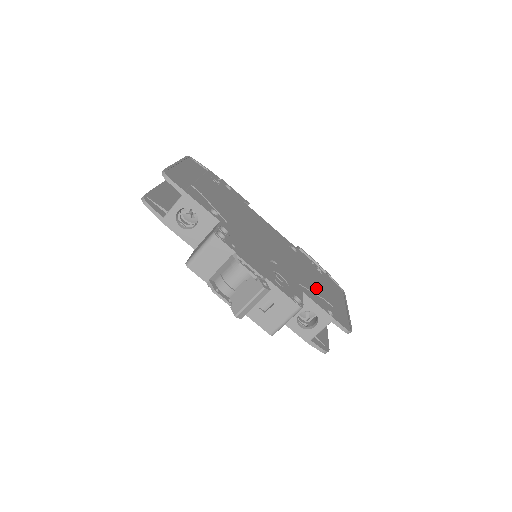
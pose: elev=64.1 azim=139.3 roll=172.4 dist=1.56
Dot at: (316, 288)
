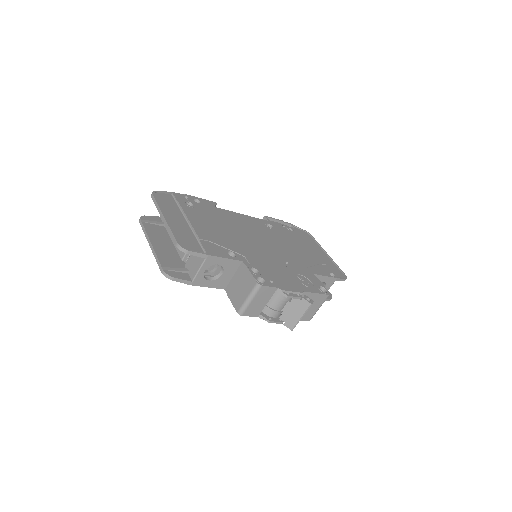
Dot at: (310, 257)
